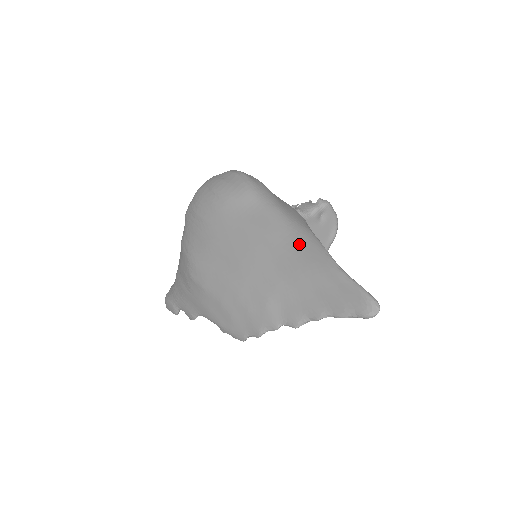
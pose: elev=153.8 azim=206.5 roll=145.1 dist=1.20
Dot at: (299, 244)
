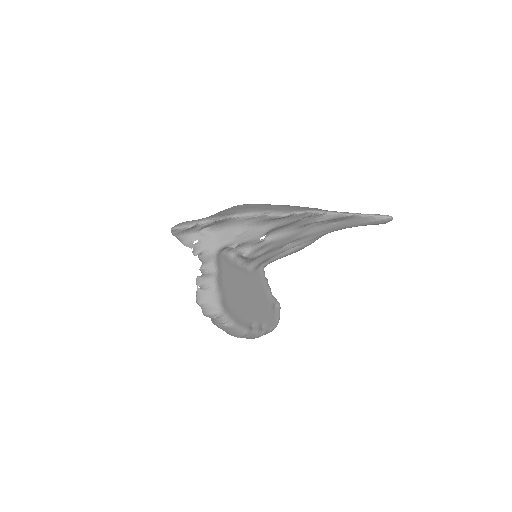
Dot at: occluded
